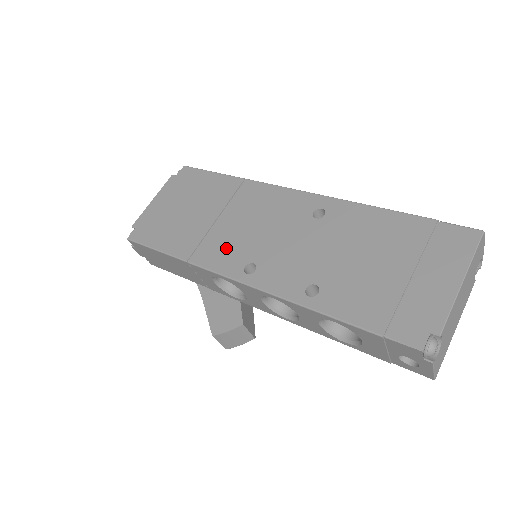
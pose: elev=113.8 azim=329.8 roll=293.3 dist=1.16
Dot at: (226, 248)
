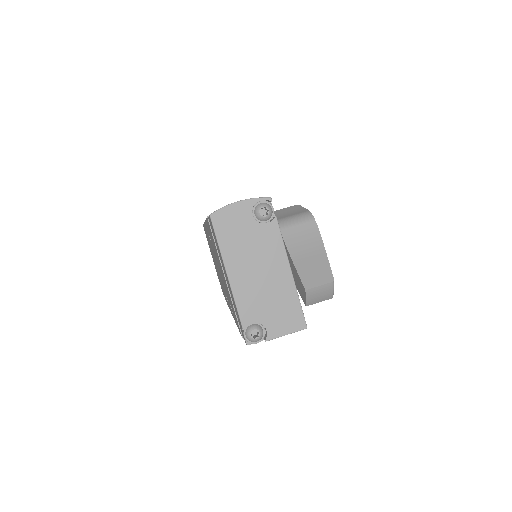
Dot at: occluded
